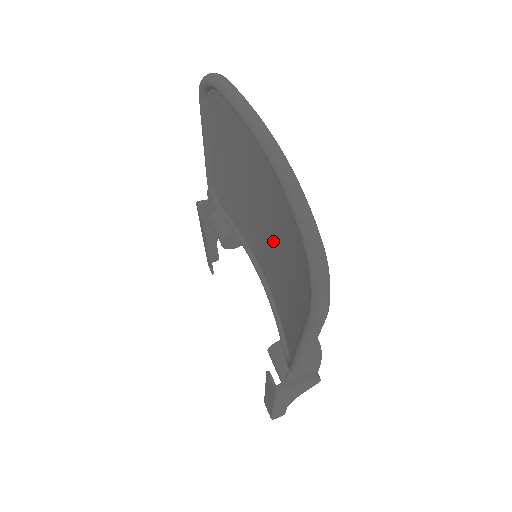
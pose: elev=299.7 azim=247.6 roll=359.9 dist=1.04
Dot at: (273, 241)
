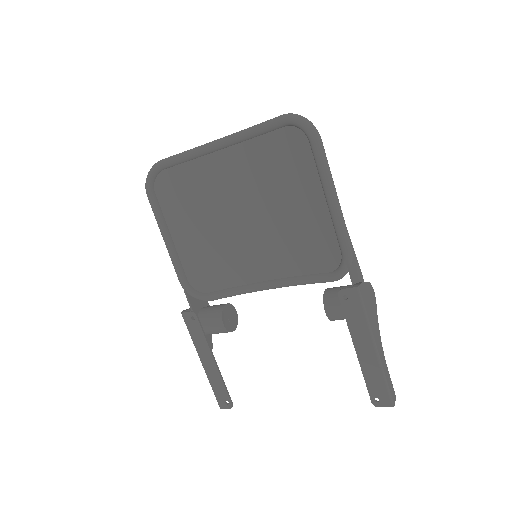
Dot at: (258, 212)
